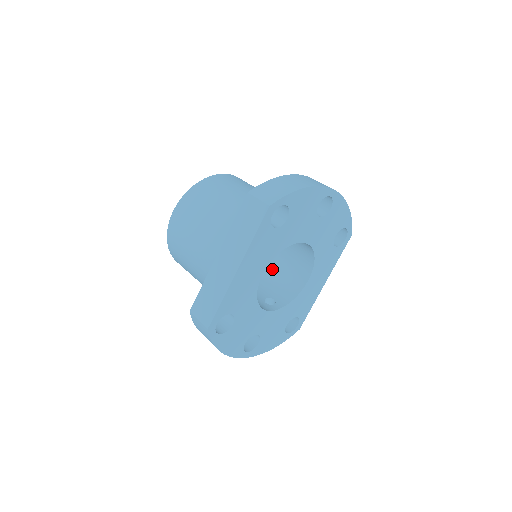
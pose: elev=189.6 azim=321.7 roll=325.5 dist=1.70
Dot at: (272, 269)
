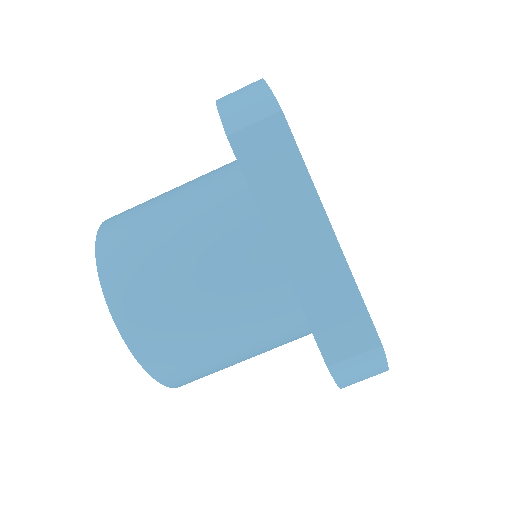
Dot at: occluded
